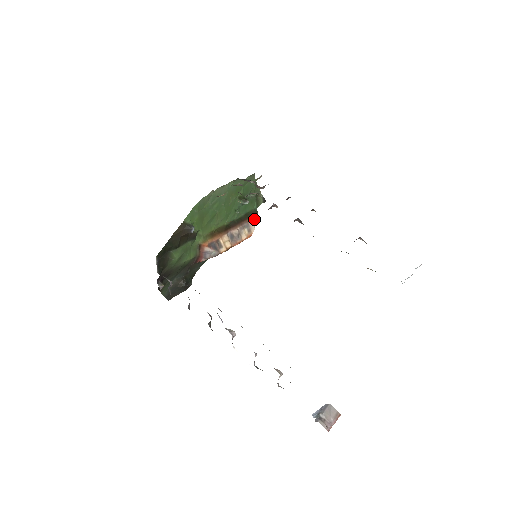
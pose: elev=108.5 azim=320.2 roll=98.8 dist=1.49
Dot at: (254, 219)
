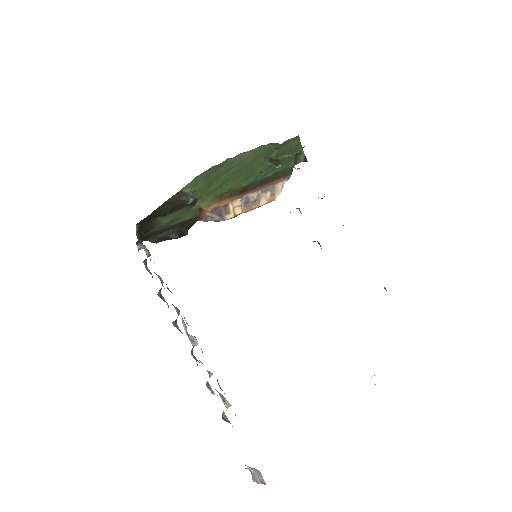
Dot at: (284, 180)
